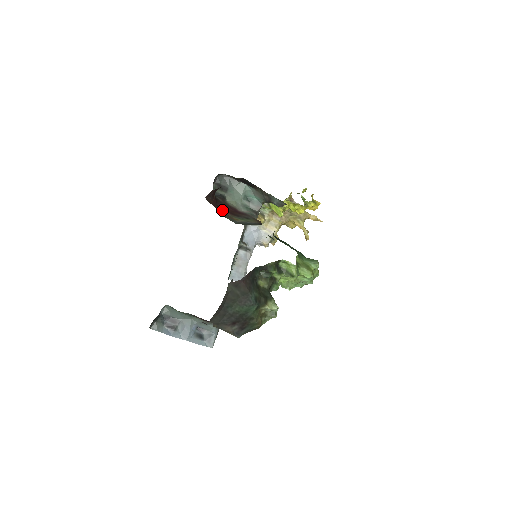
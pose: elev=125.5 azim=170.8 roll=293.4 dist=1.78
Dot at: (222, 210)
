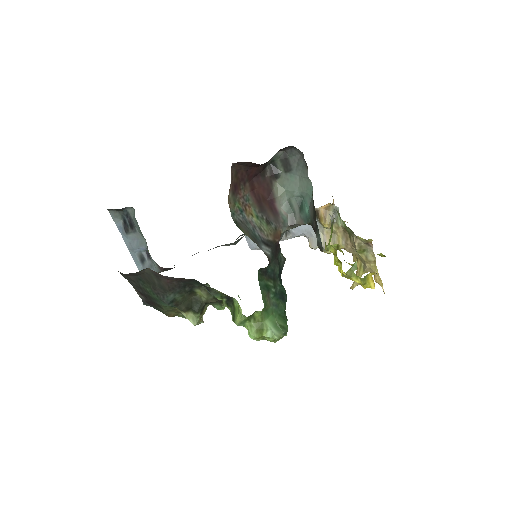
Dot at: (250, 188)
